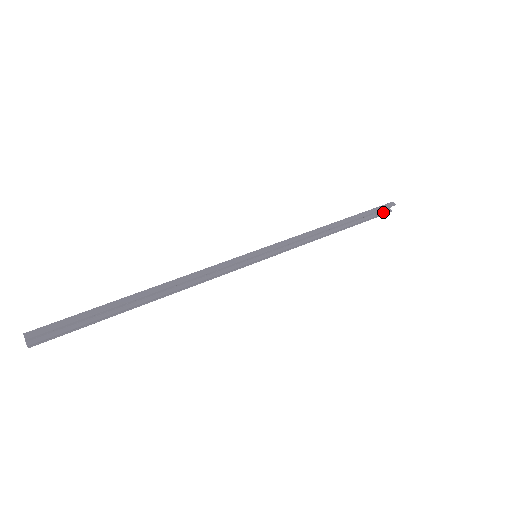
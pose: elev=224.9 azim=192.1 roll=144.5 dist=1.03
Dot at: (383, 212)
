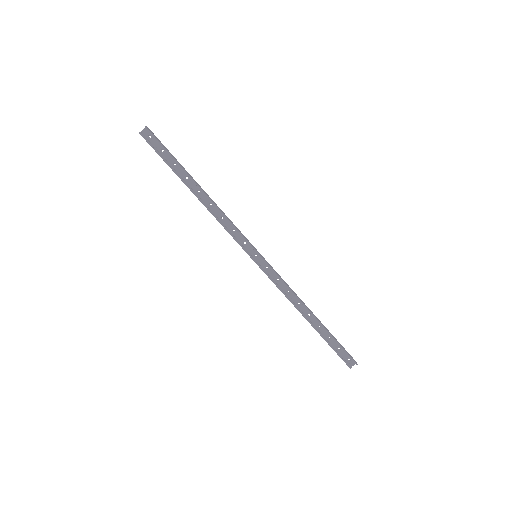
Dot at: (345, 360)
